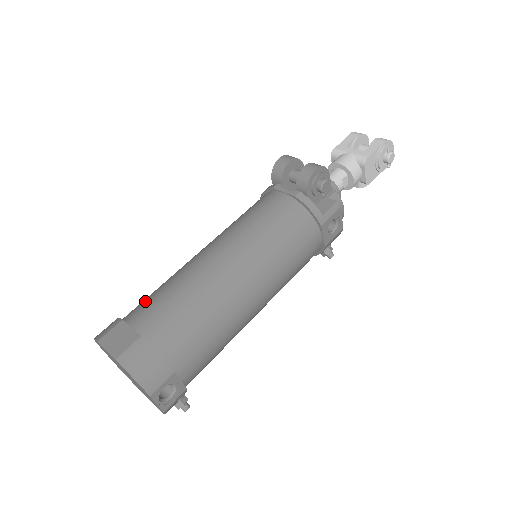
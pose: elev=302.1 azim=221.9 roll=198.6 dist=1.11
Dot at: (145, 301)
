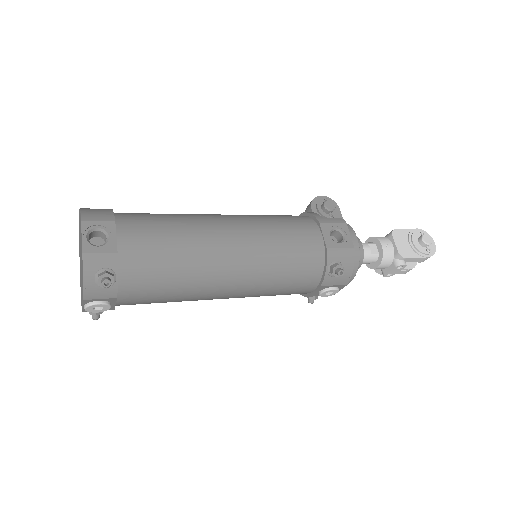
Dot at: occluded
